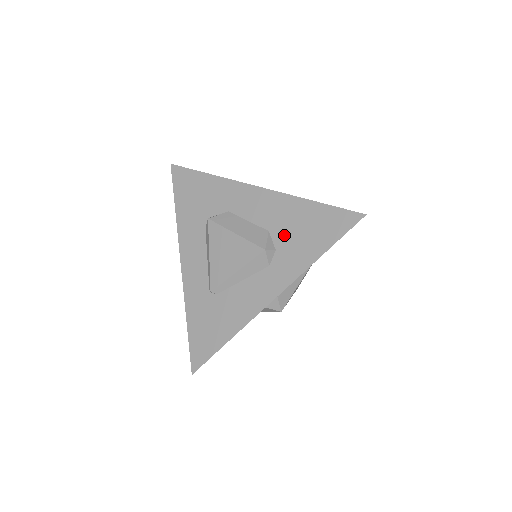
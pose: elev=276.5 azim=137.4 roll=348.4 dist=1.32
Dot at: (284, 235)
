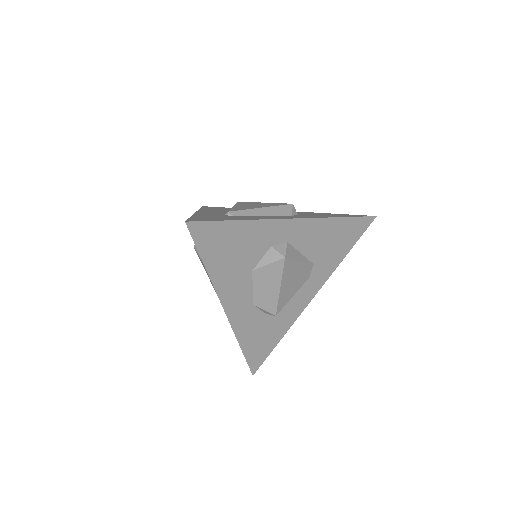
Dot at: (306, 214)
